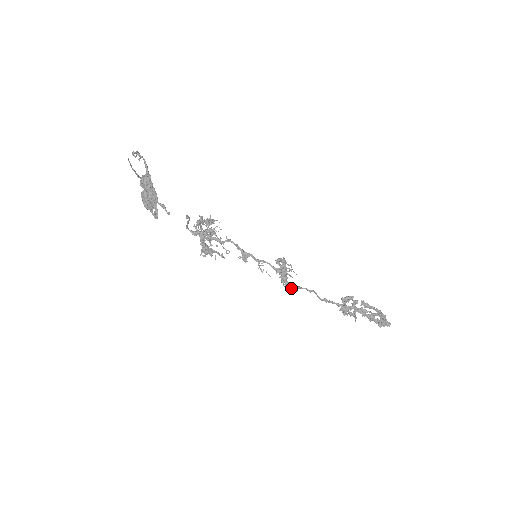
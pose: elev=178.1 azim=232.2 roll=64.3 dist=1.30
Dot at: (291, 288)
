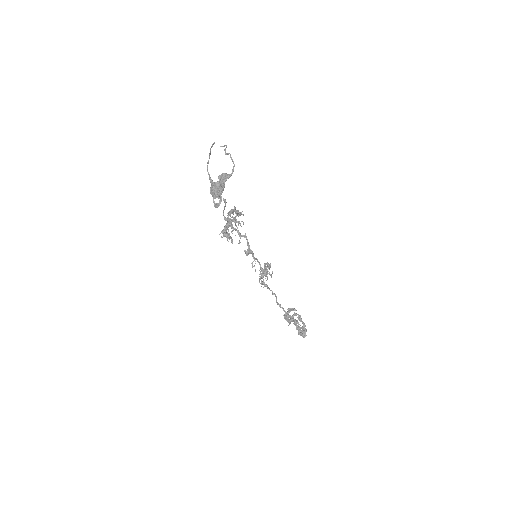
Dot at: occluded
